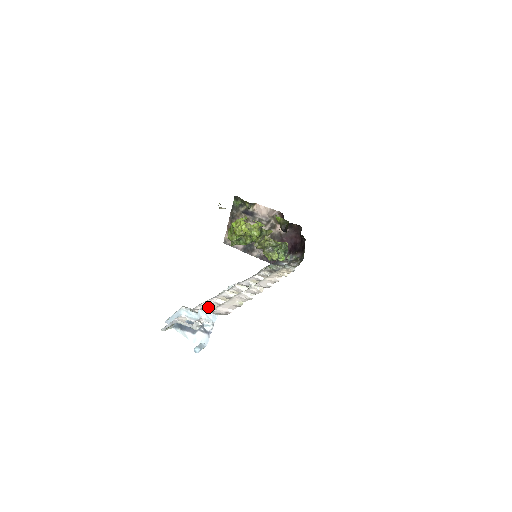
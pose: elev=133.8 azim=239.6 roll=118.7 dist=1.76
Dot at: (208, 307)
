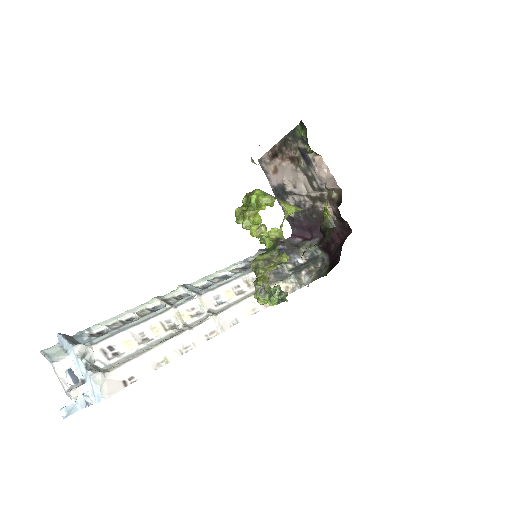
Dot at: (121, 345)
